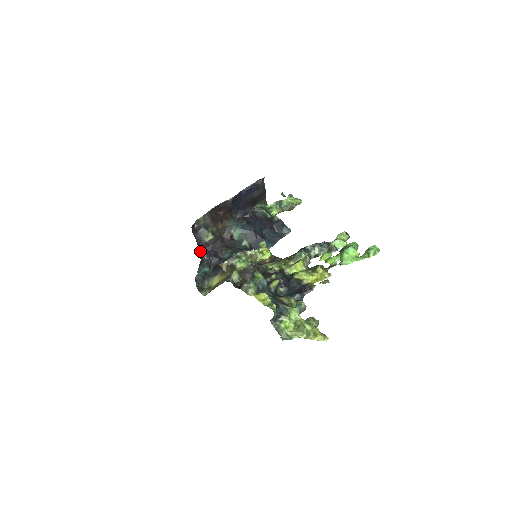
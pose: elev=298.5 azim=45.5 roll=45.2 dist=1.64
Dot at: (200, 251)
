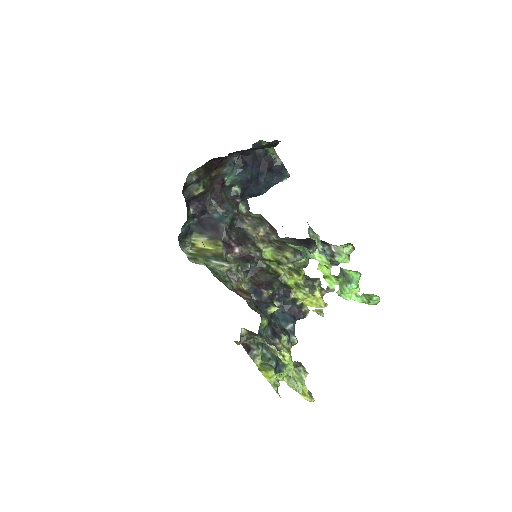
Dot at: (188, 211)
